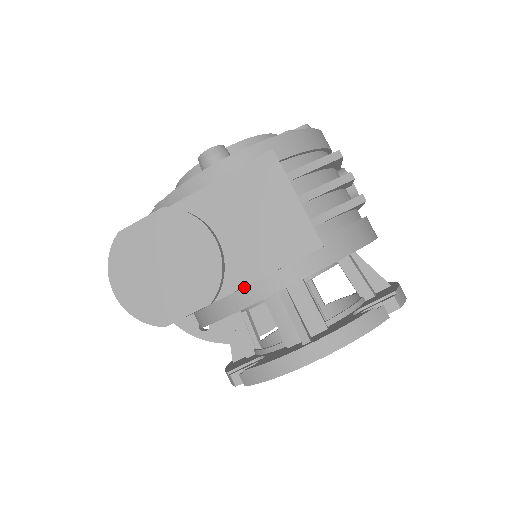
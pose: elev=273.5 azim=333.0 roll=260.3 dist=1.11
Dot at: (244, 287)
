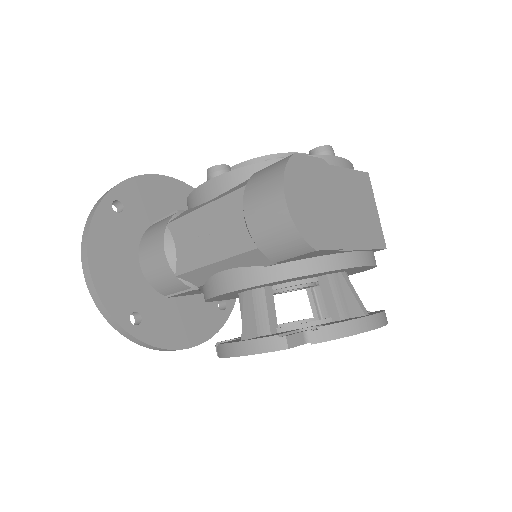
Dot at: (346, 252)
